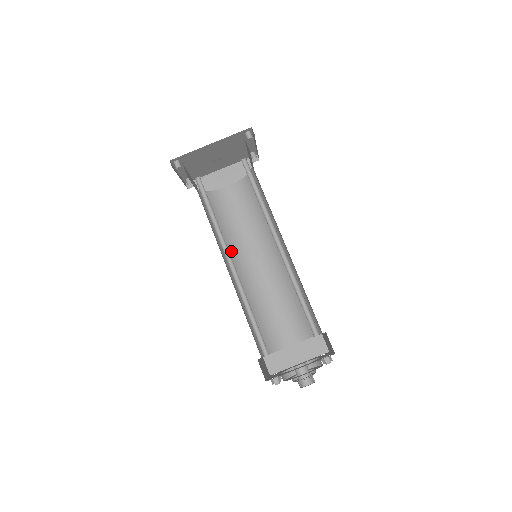
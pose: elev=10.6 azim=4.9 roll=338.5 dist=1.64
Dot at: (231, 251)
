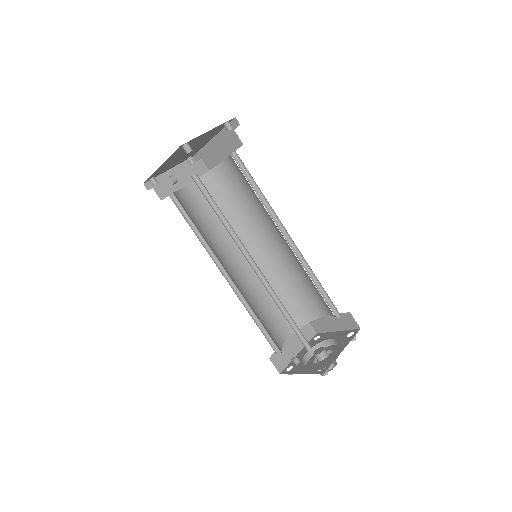
Dot at: (247, 233)
